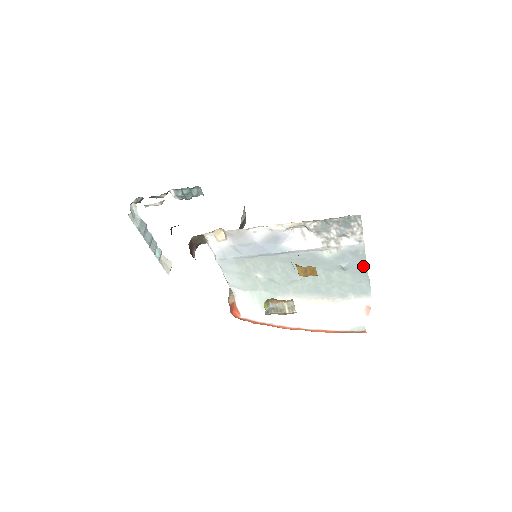
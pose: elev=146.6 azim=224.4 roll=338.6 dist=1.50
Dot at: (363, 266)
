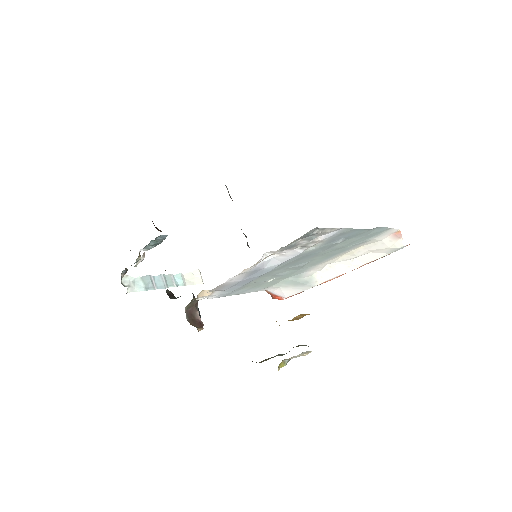
Dot at: (360, 230)
